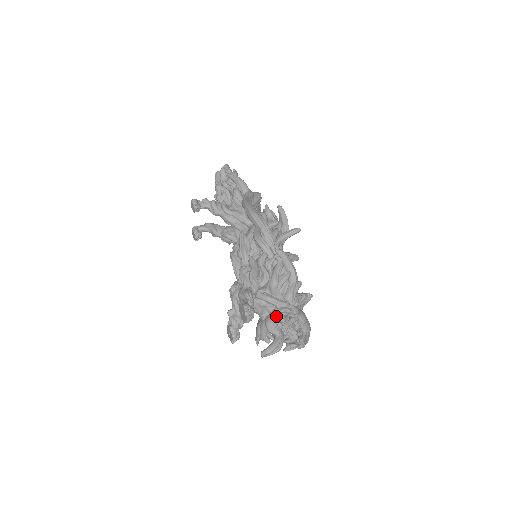
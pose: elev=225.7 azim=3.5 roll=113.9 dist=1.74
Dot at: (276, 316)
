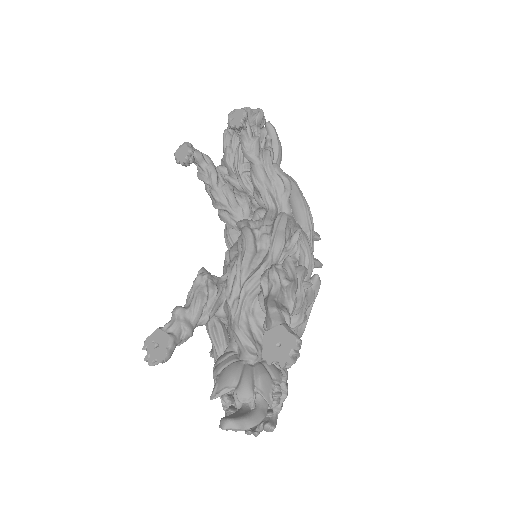
Dot at: (276, 372)
